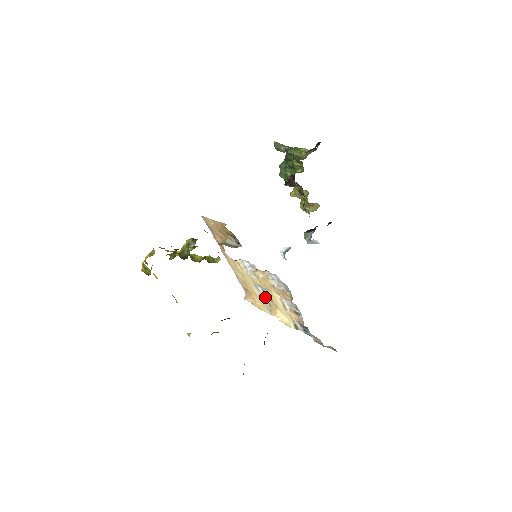
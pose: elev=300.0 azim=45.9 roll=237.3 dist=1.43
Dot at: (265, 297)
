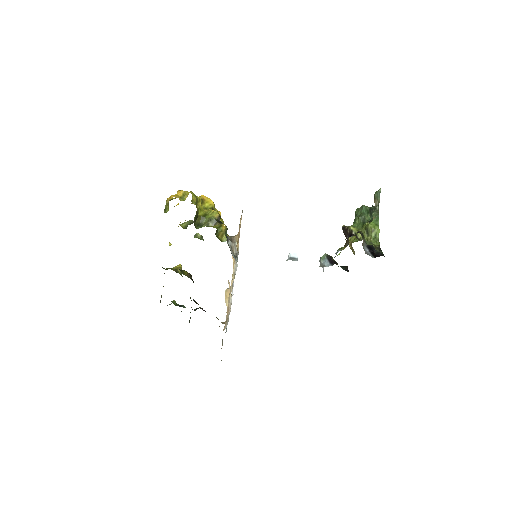
Dot at: (233, 281)
